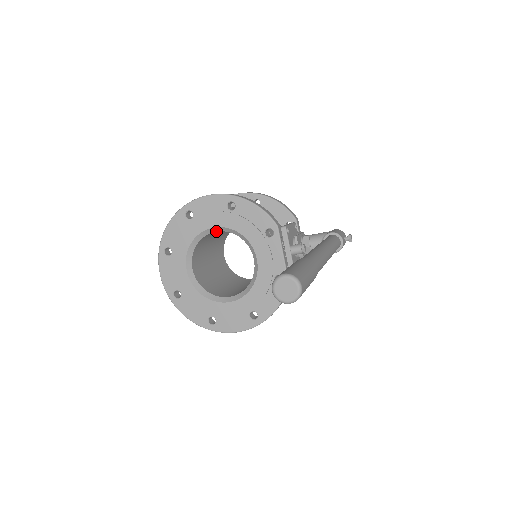
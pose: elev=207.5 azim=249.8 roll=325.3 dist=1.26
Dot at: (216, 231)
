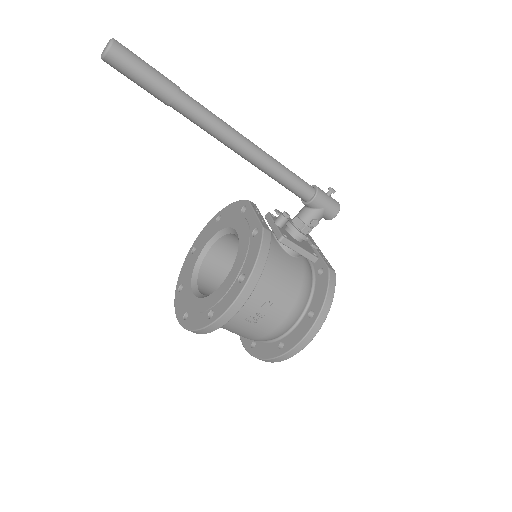
Dot at: (212, 245)
